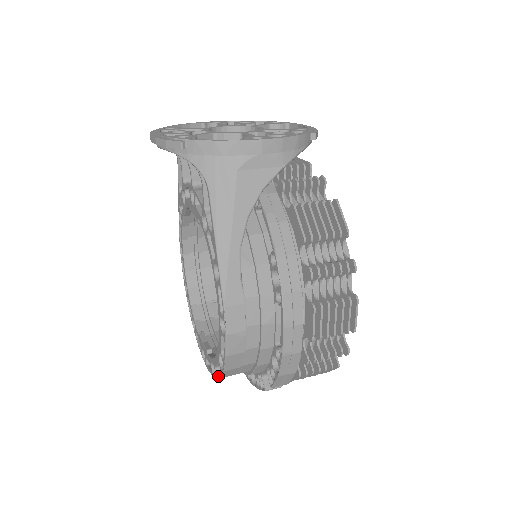
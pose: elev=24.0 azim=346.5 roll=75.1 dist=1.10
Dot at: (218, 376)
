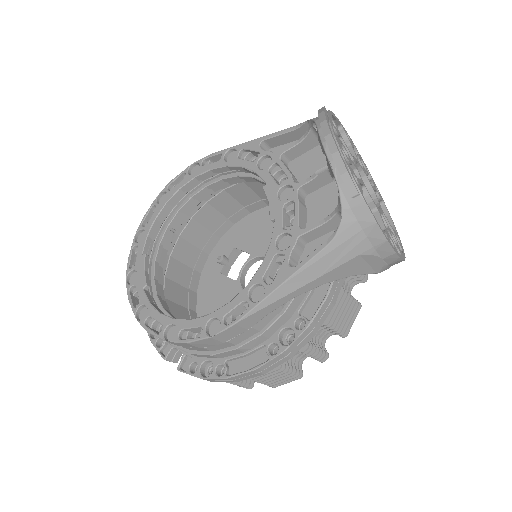
Dot at: (148, 329)
